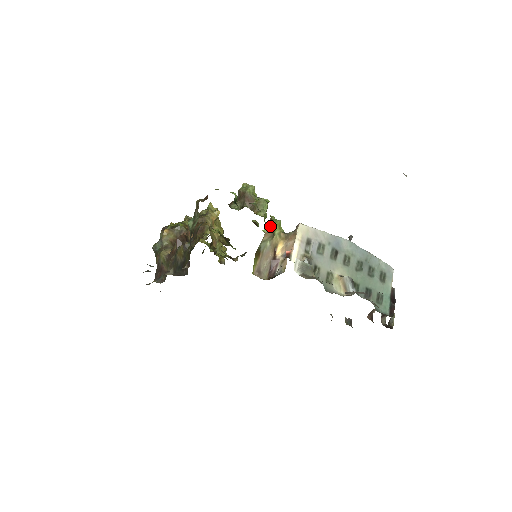
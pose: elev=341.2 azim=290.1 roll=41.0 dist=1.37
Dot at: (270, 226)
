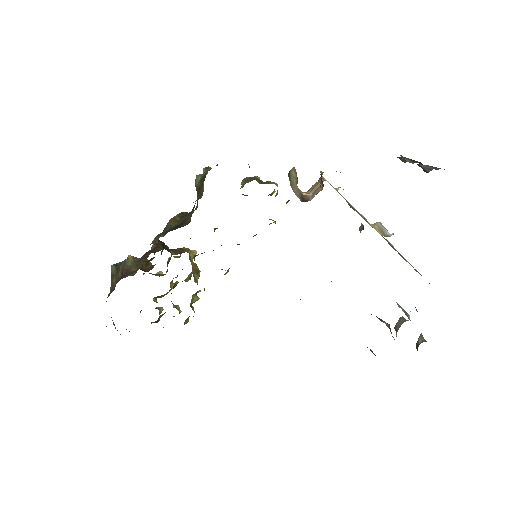
Dot at: (295, 169)
